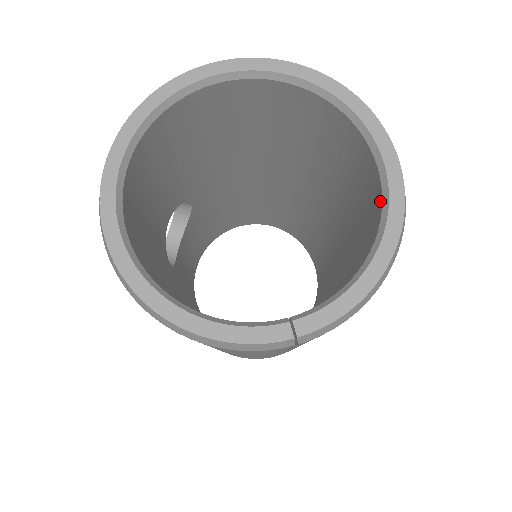
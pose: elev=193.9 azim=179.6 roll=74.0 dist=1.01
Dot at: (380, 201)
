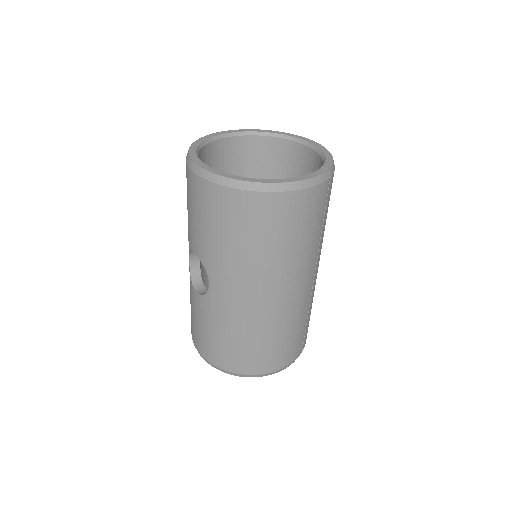
Dot at: (302, 147)
